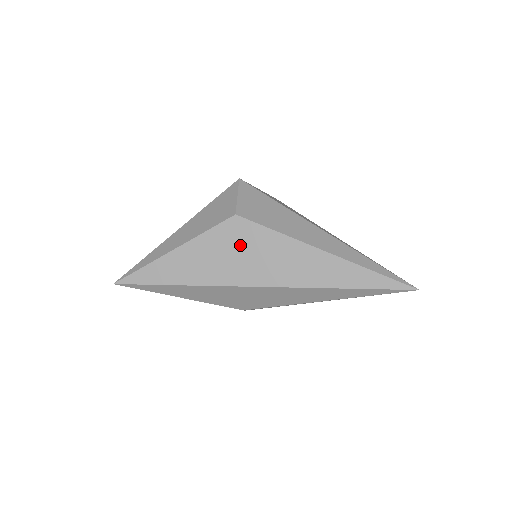
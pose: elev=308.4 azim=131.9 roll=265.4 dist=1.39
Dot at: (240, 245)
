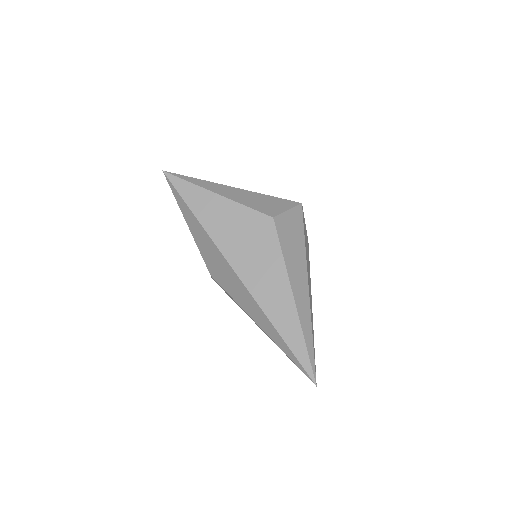
Dot at: (254, 237)
